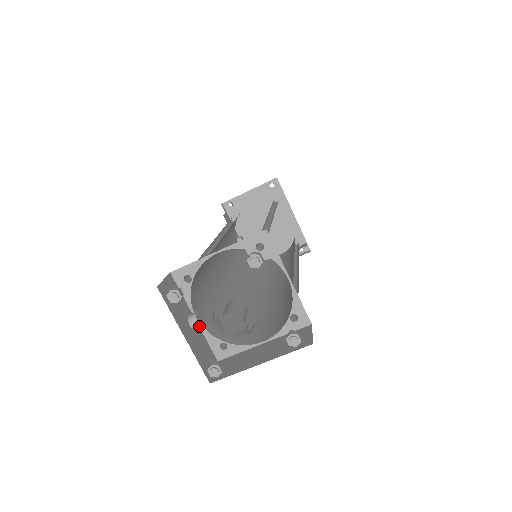
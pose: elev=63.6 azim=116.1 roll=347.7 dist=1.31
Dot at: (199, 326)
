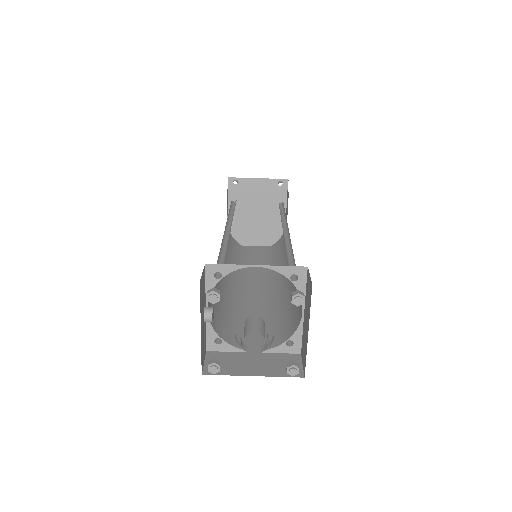
Dot at: (211, 321)
